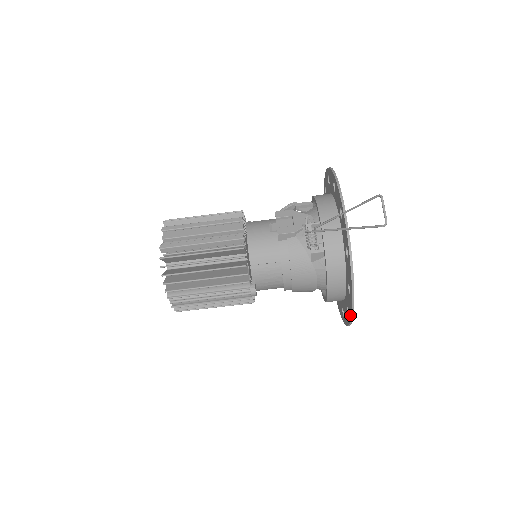
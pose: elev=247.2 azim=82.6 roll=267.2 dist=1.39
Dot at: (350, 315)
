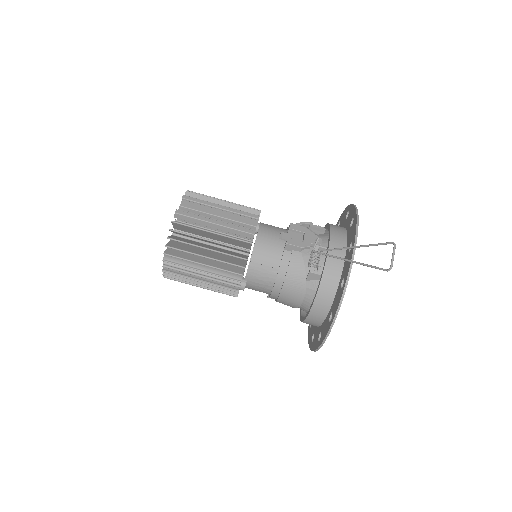
Dot at: (321, 341)
